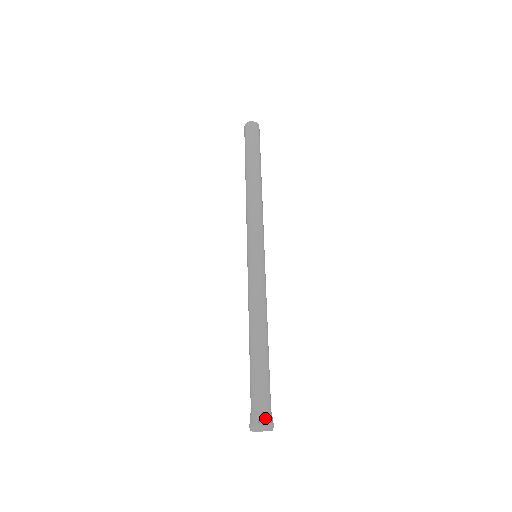
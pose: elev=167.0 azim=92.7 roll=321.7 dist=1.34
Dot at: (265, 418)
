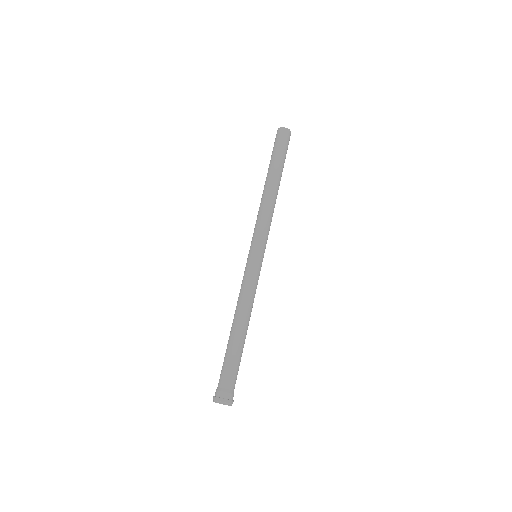
Dot at: occluded
